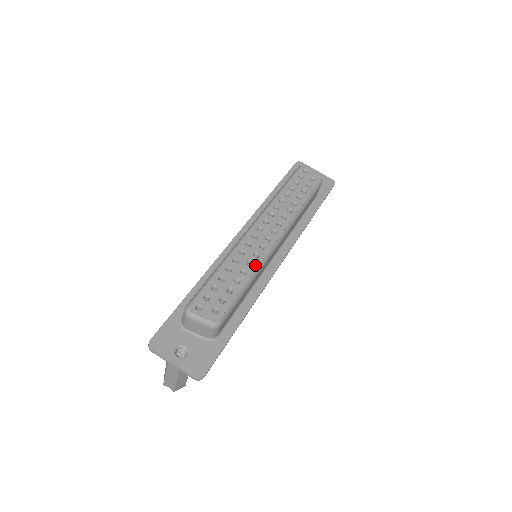
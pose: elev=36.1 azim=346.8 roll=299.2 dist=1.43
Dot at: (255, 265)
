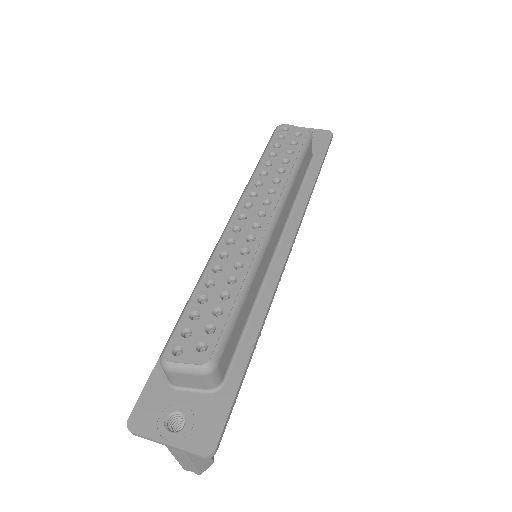
Dot at: (246, 266)
